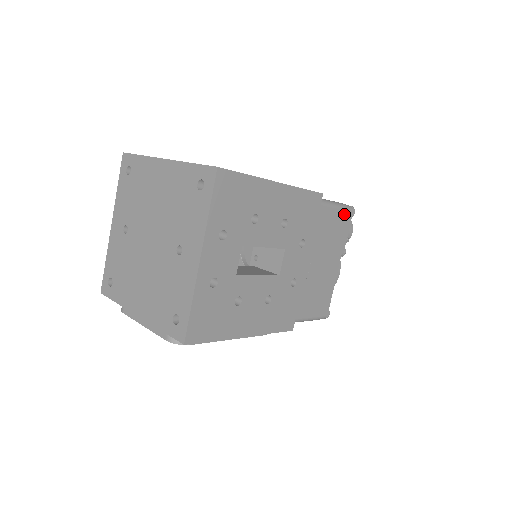
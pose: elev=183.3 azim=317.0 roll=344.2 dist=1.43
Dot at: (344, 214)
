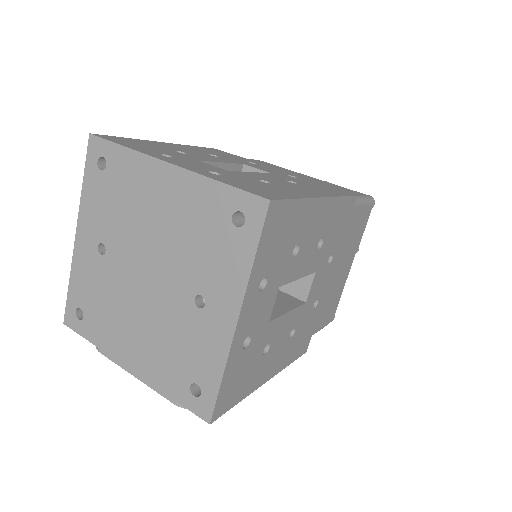
Dot at: (366, 209)
